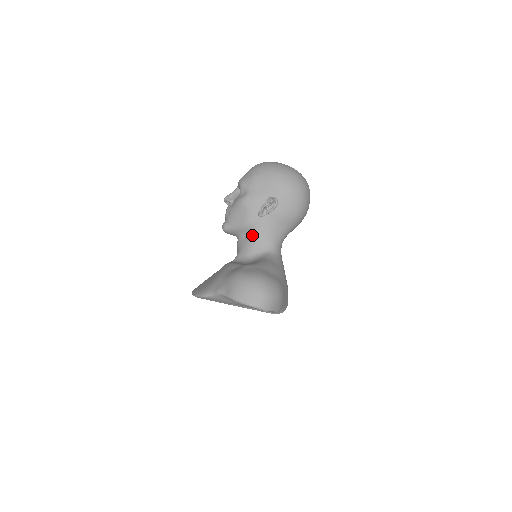
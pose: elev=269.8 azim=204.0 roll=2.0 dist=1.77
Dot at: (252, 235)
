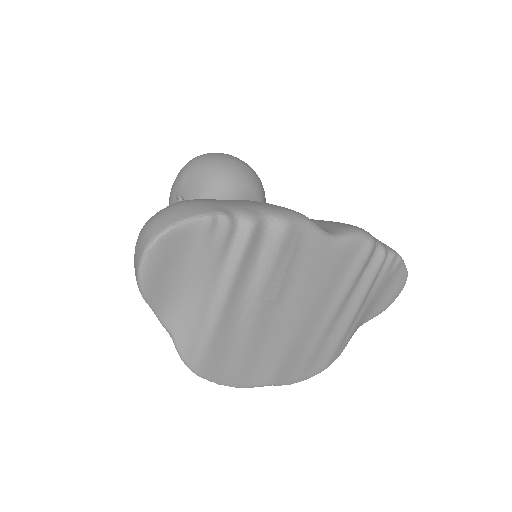
Dot at: occluded
